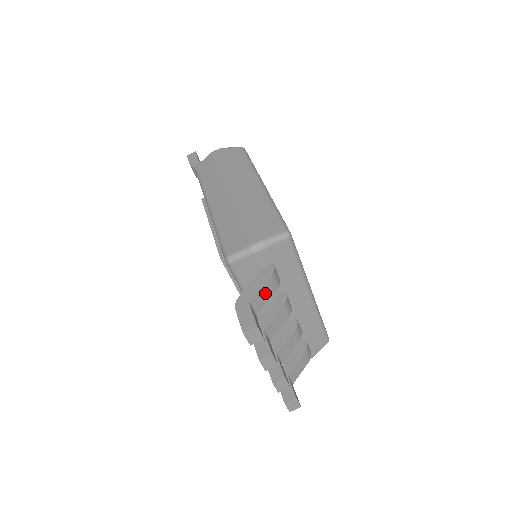
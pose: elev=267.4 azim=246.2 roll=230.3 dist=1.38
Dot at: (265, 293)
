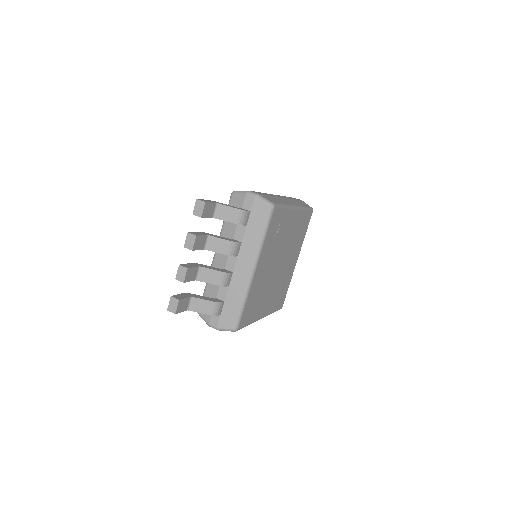
Dot at: (229, 214)
